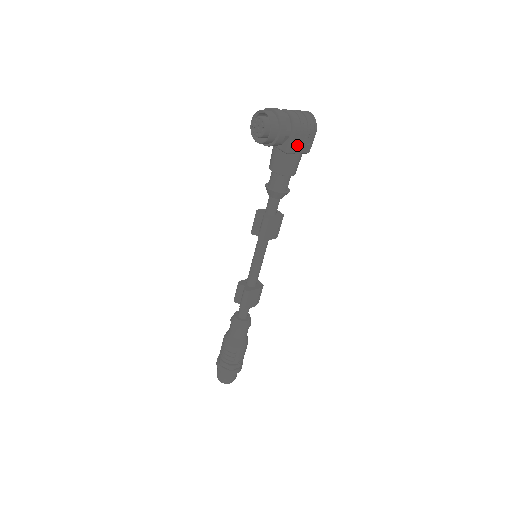
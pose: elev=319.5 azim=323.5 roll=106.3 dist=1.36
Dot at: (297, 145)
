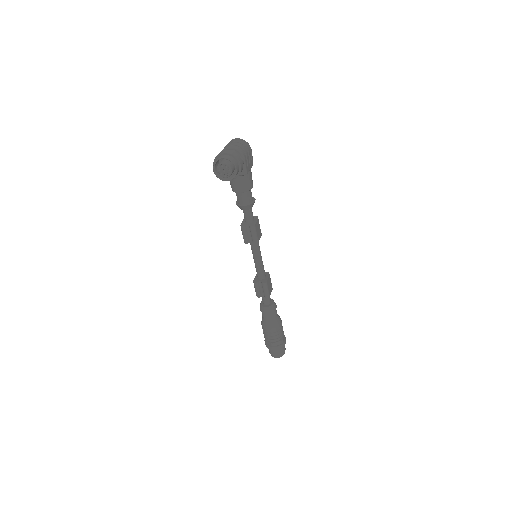
Dot at: (248, 165)
